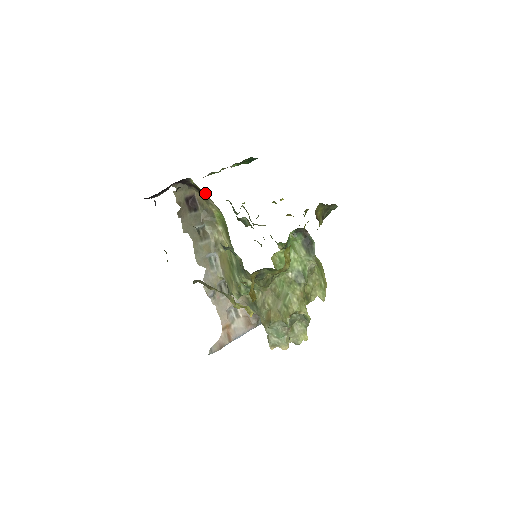
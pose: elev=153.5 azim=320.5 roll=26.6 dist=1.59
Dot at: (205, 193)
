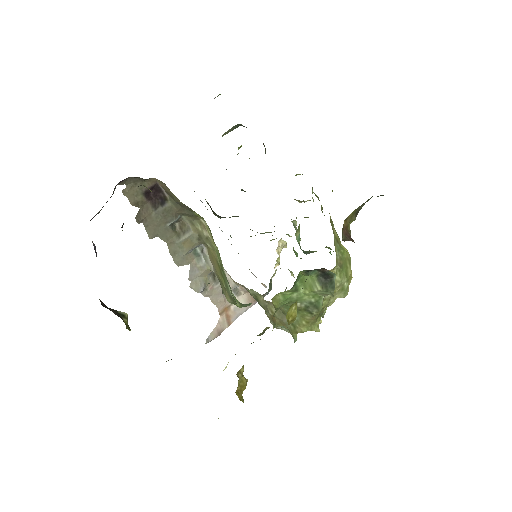
Dot at: occluded
